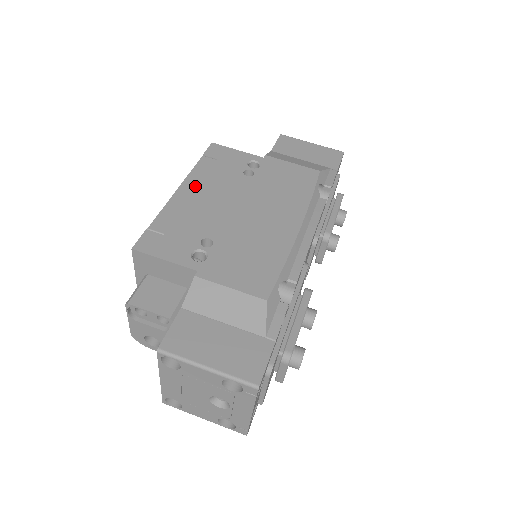
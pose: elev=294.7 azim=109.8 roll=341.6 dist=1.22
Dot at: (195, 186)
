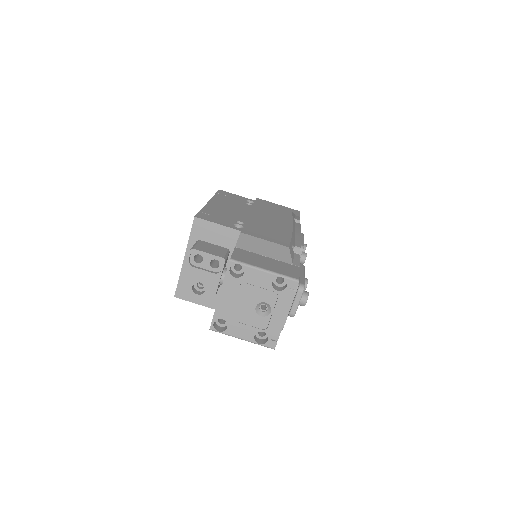
Dot at: (219, 202)
